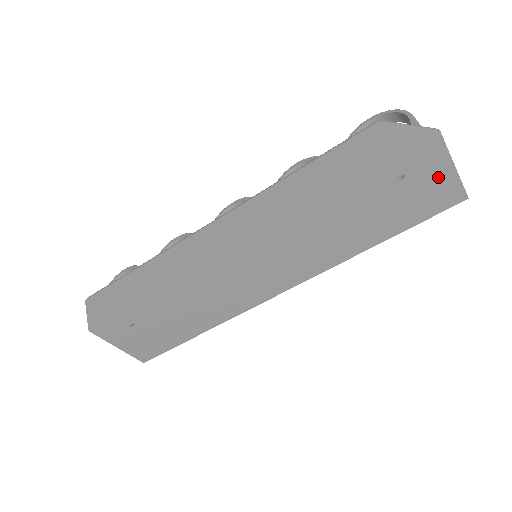
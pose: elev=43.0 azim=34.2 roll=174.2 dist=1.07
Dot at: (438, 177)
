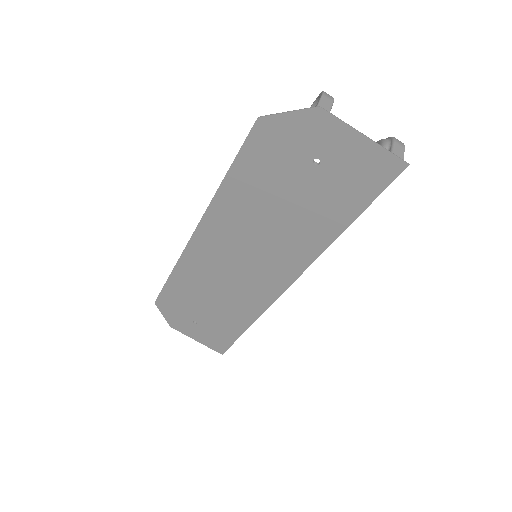
Dot at: (355, 151)
